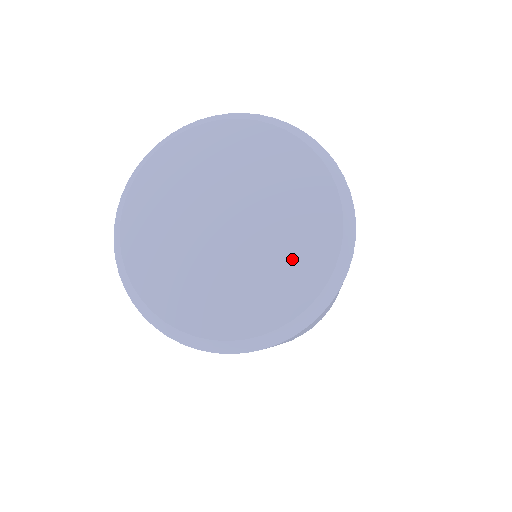
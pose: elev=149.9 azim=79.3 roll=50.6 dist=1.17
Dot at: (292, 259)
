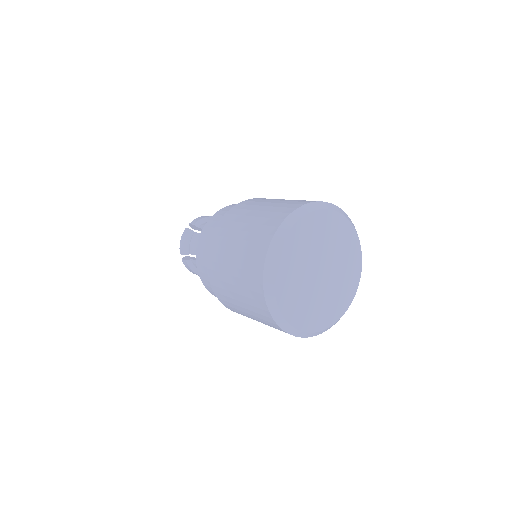
Dot at: (342, 291)
